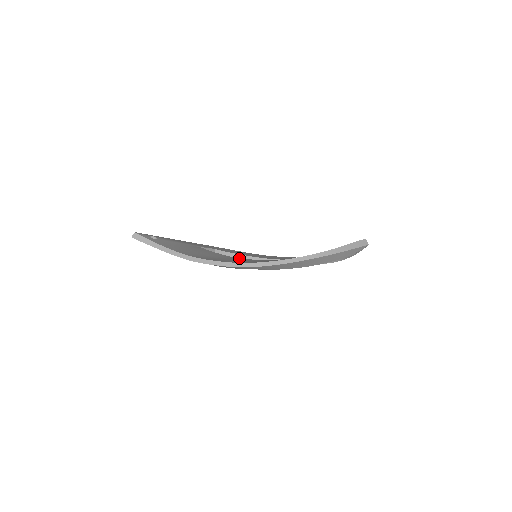
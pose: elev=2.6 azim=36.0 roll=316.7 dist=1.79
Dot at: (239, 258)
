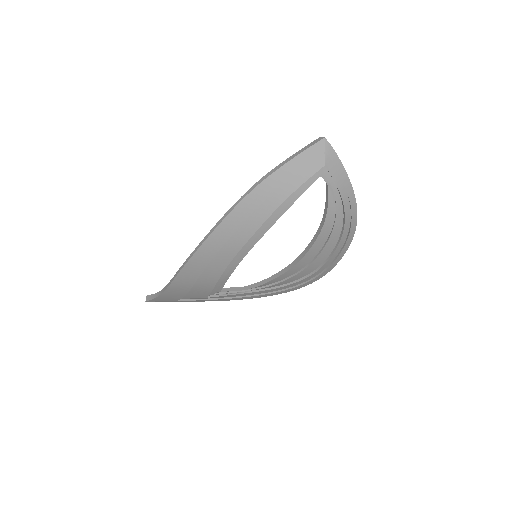
Dot at: occluded
